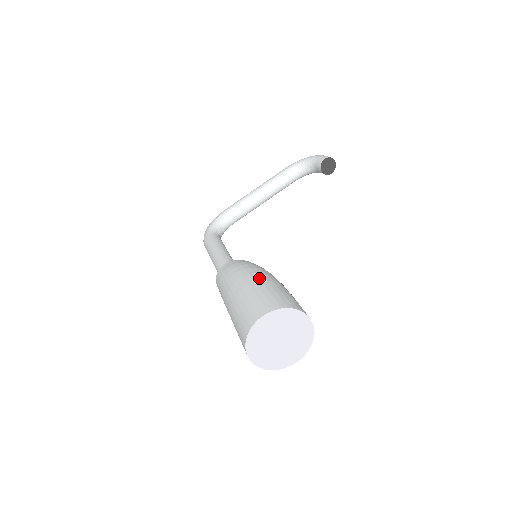
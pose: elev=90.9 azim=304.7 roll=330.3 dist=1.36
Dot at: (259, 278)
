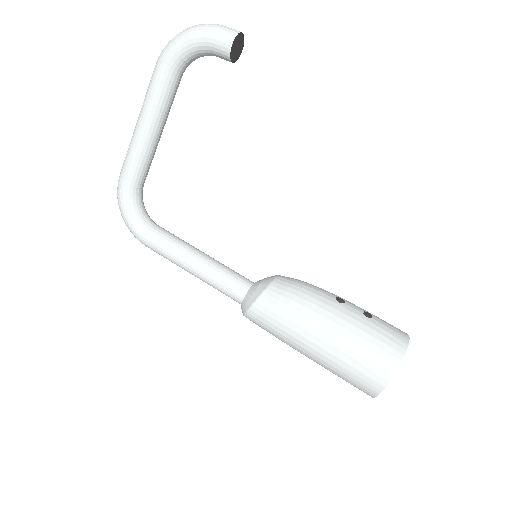
Dot at: (332, 330)
